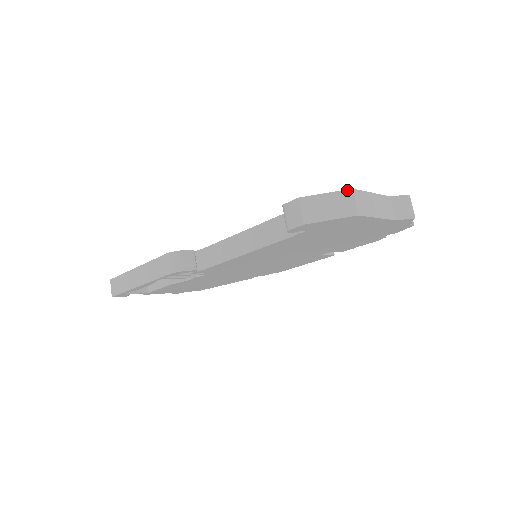
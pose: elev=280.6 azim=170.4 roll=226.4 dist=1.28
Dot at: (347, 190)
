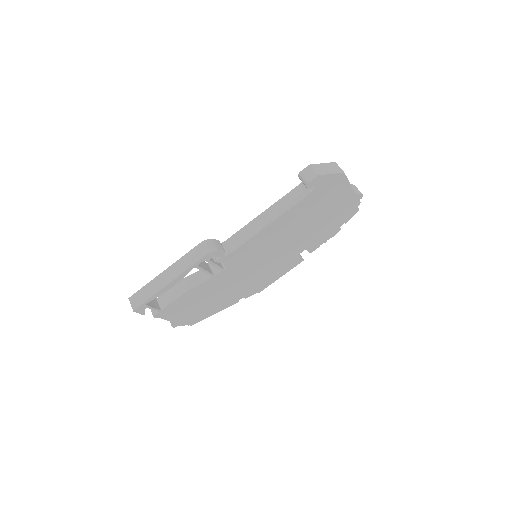
Dot at: (333, 162)
